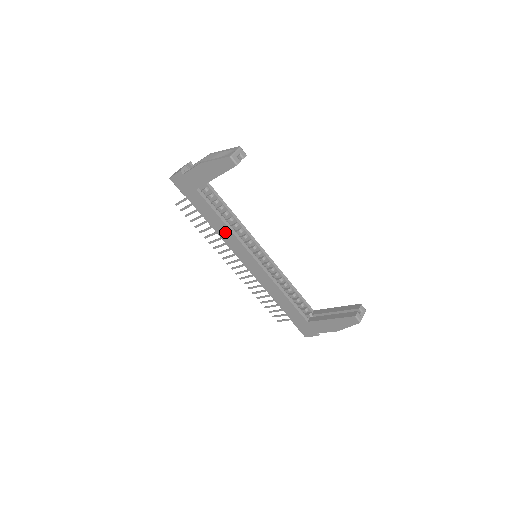
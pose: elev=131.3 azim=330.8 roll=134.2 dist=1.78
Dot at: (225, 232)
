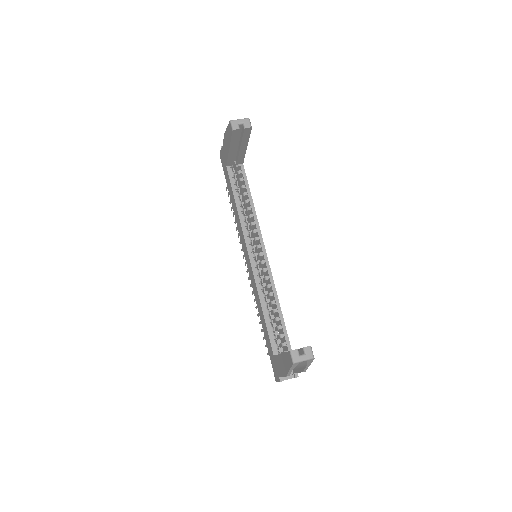
Dot at: (238, 219)
